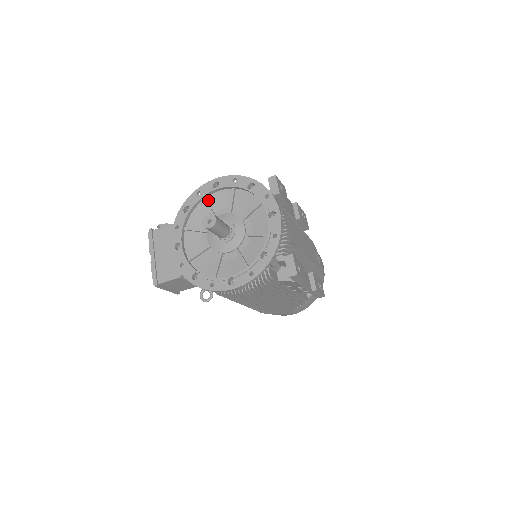
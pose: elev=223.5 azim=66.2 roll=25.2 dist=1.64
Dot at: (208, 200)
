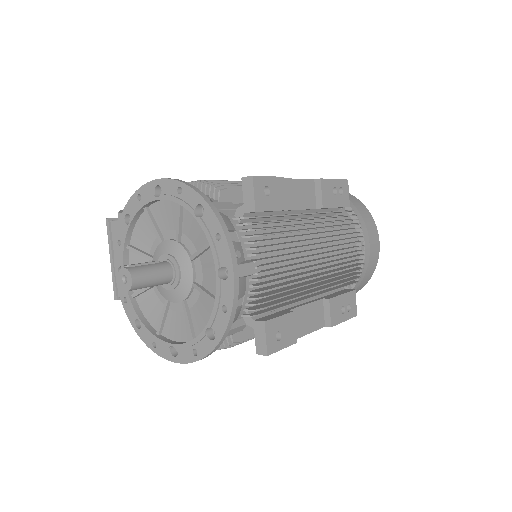
Dot at: (152, 210)
